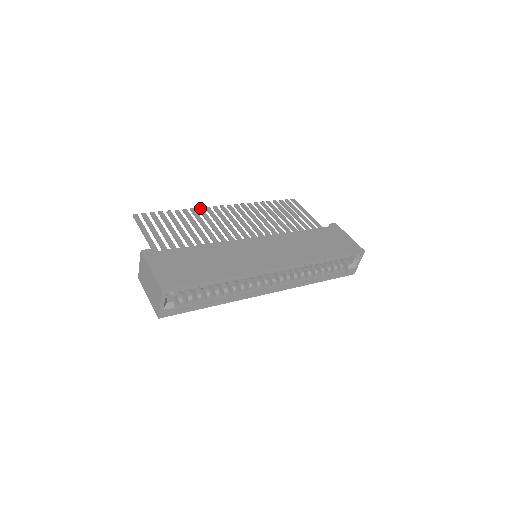
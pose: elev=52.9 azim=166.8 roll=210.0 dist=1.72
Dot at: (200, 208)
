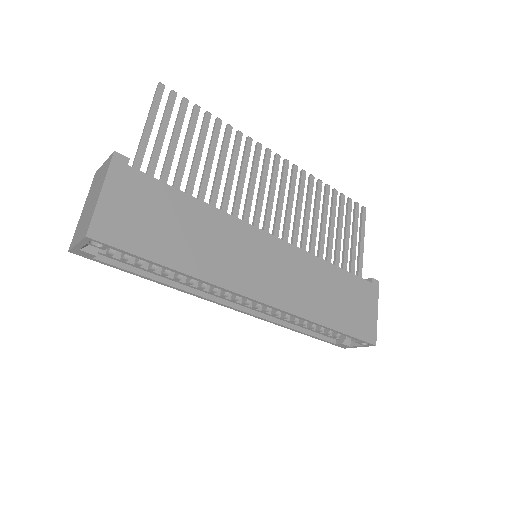
Dot at: (250, 139)
